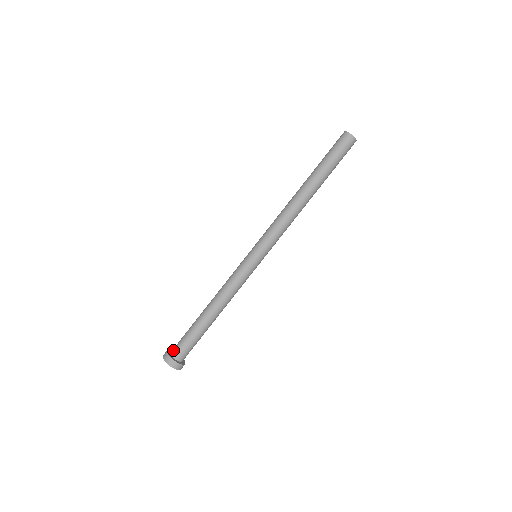
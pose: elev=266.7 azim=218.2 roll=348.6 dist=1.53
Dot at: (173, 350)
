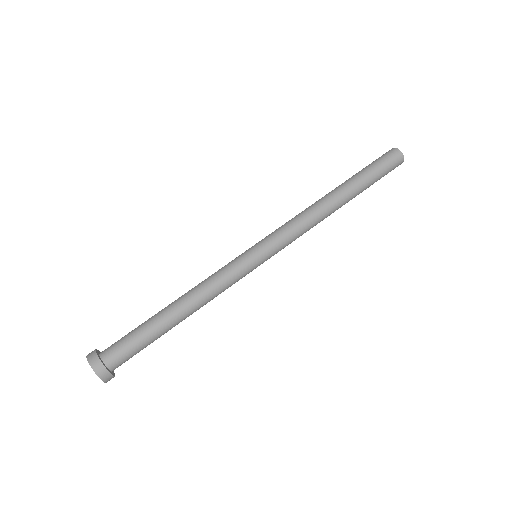
Dot at: occluded
